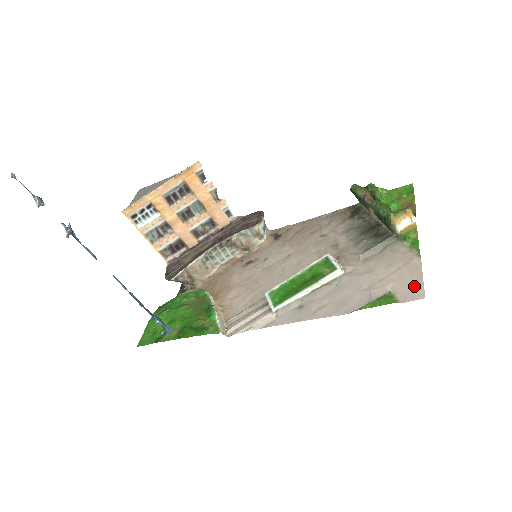
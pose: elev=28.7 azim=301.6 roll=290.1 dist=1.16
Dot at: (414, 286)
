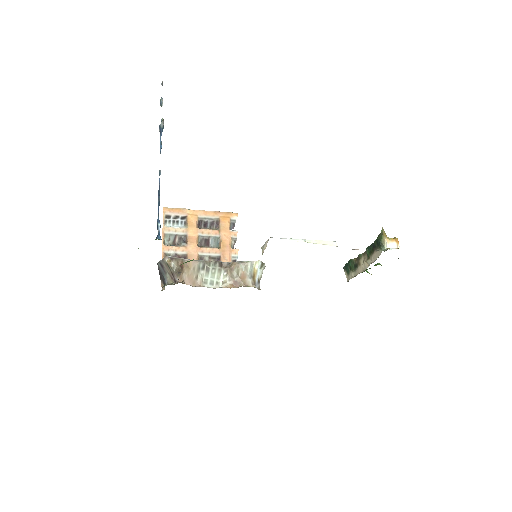
Dot at: occluded
